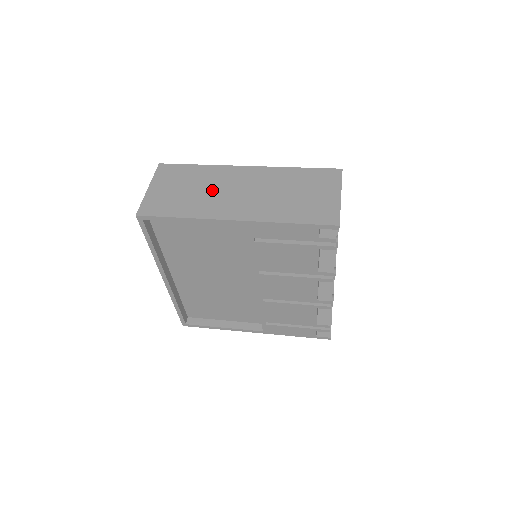
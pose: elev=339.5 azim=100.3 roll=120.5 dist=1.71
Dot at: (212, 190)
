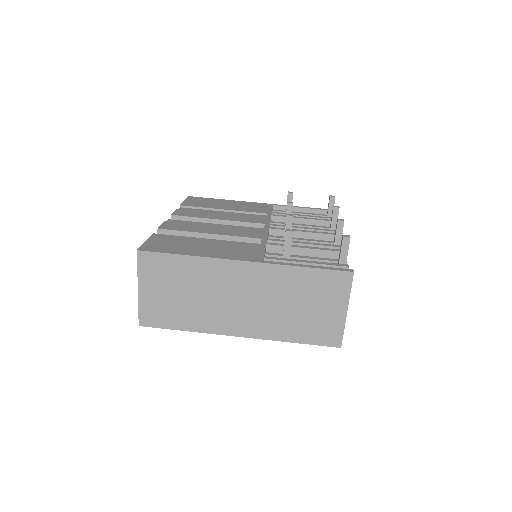
Dot at: (210, 297)
